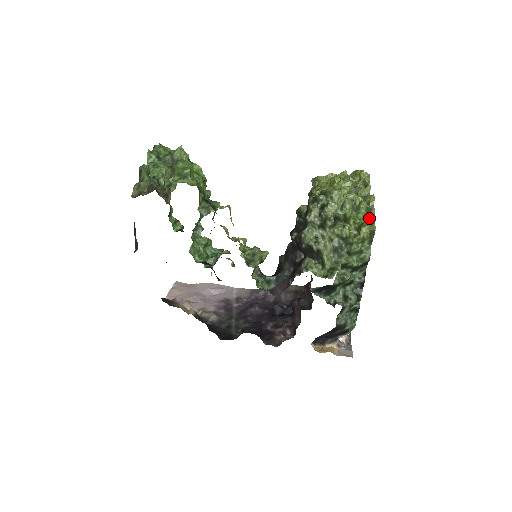
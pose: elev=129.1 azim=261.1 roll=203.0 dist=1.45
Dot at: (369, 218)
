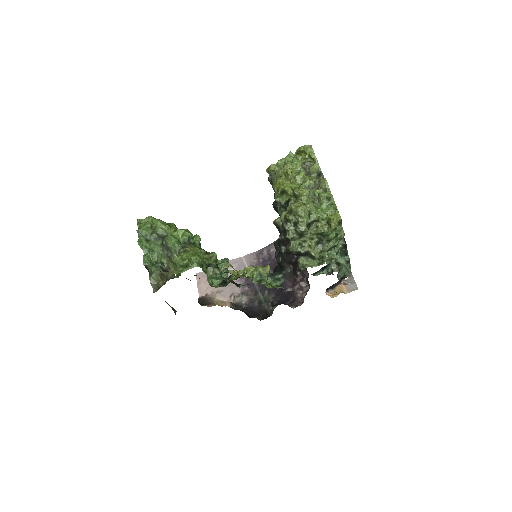
Dot at: (331, 207)
